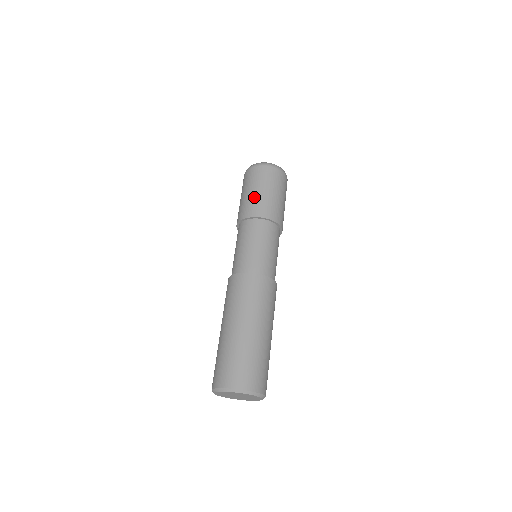
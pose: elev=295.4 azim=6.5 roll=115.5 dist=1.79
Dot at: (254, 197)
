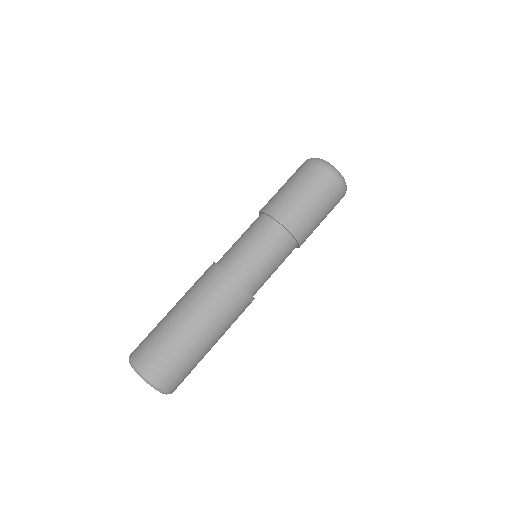
Dot at: (286, 194)
